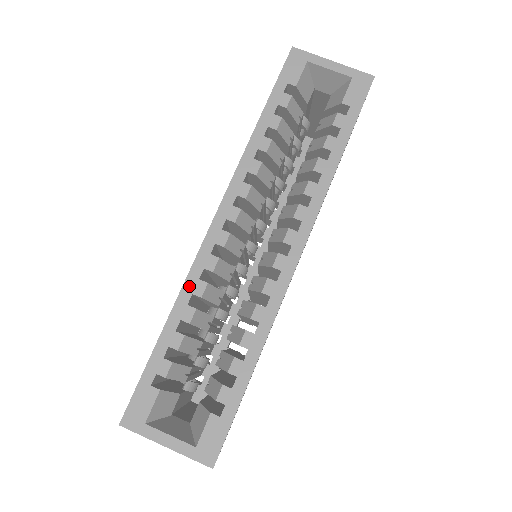
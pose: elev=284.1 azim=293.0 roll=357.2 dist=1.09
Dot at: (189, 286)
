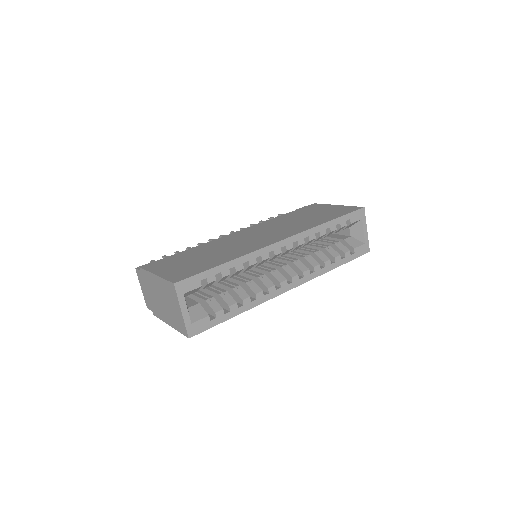
Dot at: (251, 256)
